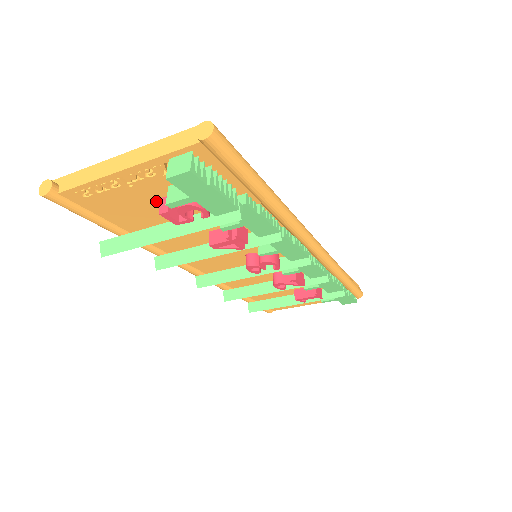
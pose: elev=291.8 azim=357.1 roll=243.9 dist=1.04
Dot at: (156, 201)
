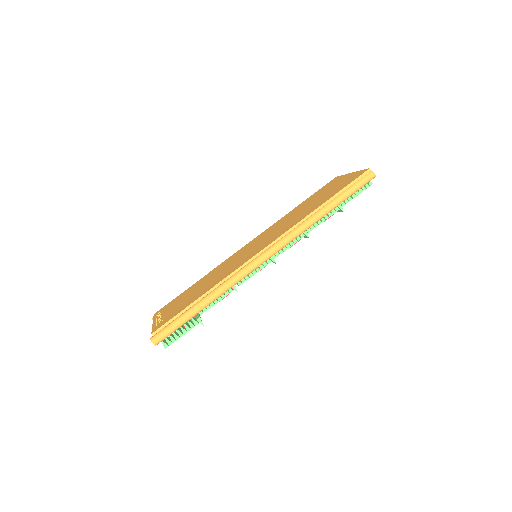
Dot at: occluded
